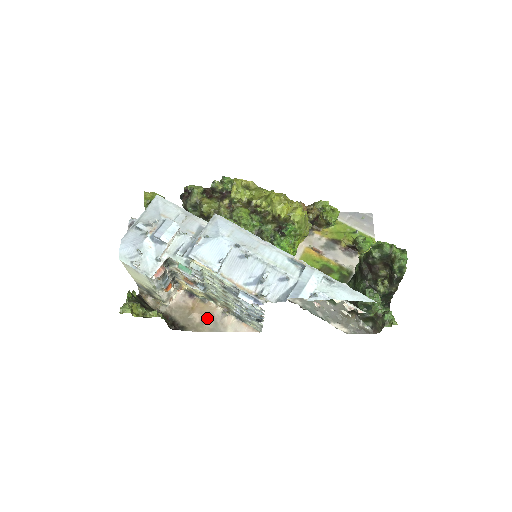
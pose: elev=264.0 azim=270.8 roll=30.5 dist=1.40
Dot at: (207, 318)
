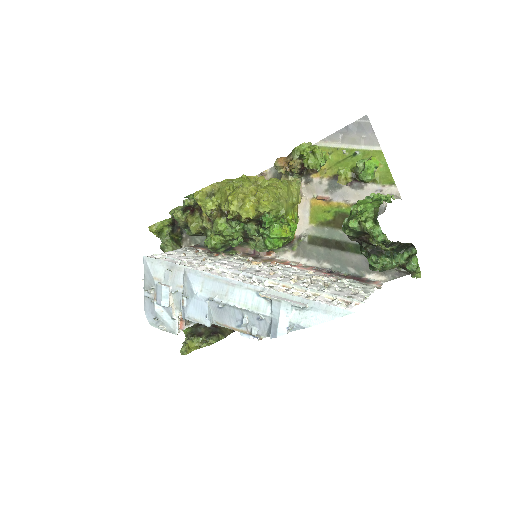
Dot at: occluded
